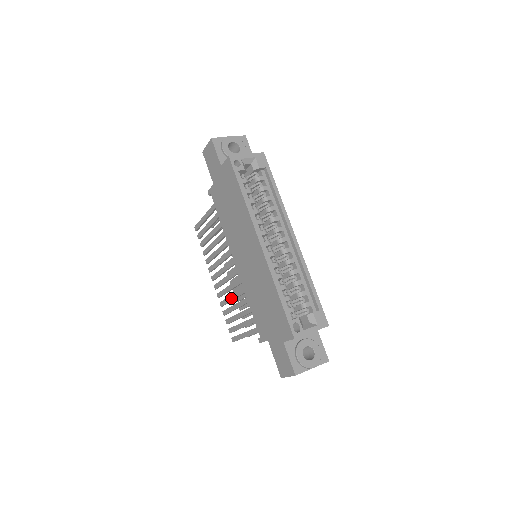
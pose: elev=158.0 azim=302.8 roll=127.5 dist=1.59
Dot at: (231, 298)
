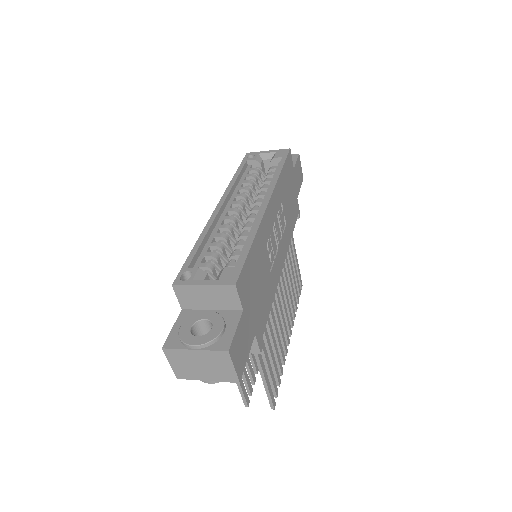
Dot at: occluded
